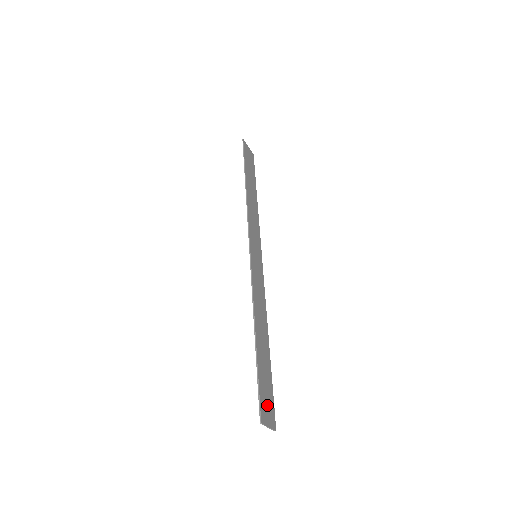
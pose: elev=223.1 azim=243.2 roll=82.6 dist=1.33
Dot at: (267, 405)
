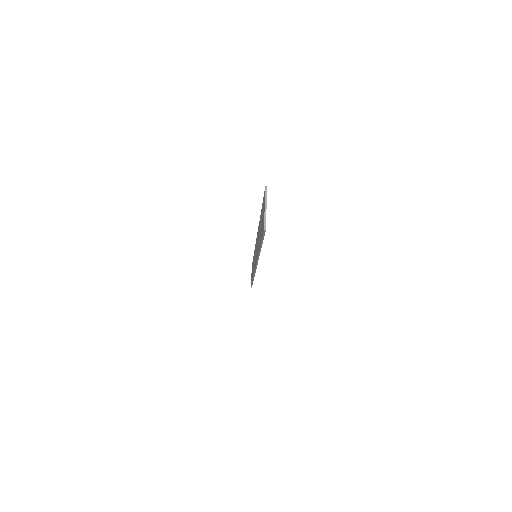
Dot at: occluded
